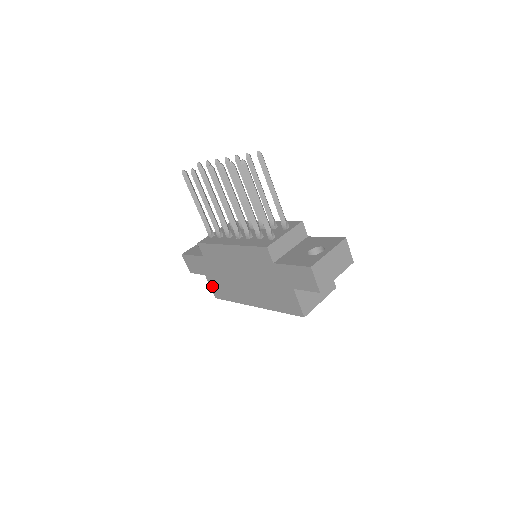
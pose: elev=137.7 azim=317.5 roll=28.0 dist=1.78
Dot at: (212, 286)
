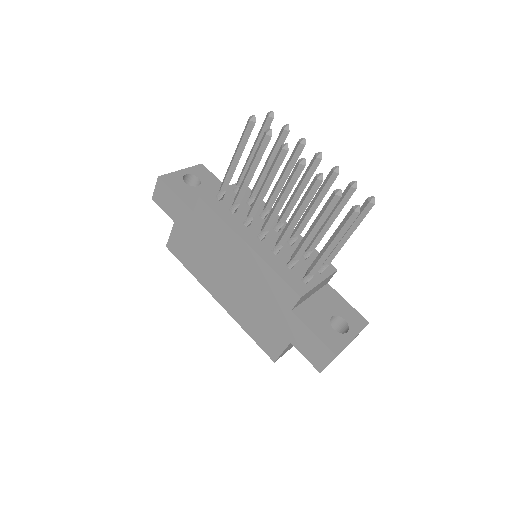
Dot at: (174, 237)
